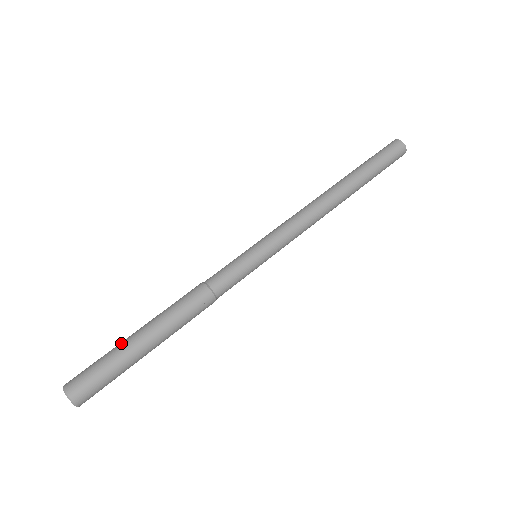
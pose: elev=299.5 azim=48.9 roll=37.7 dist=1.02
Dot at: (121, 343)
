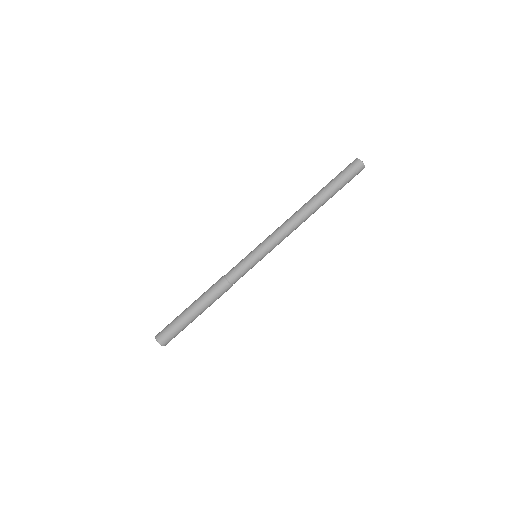
Dot at: (182, 312)
